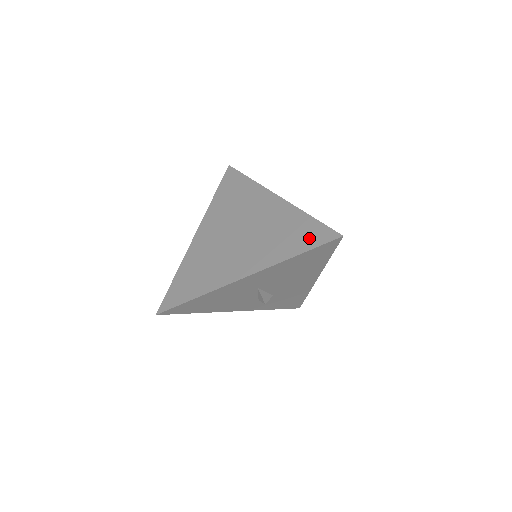
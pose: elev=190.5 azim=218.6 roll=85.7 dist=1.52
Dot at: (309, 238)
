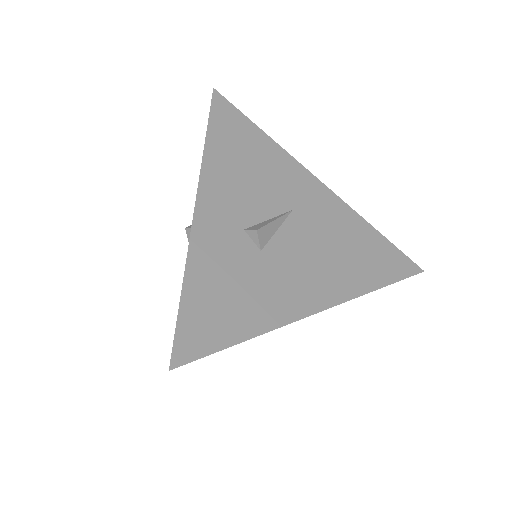
Dot at: occluded
